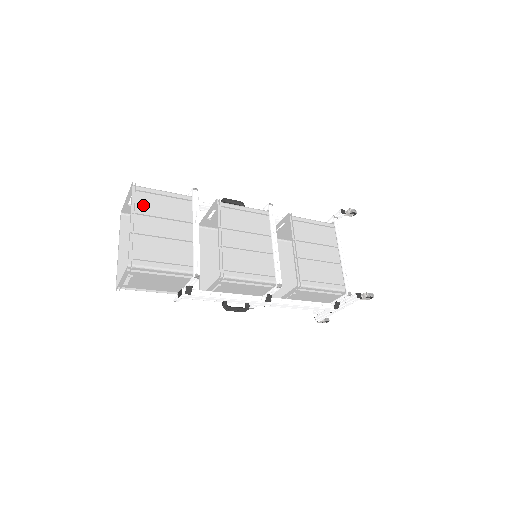
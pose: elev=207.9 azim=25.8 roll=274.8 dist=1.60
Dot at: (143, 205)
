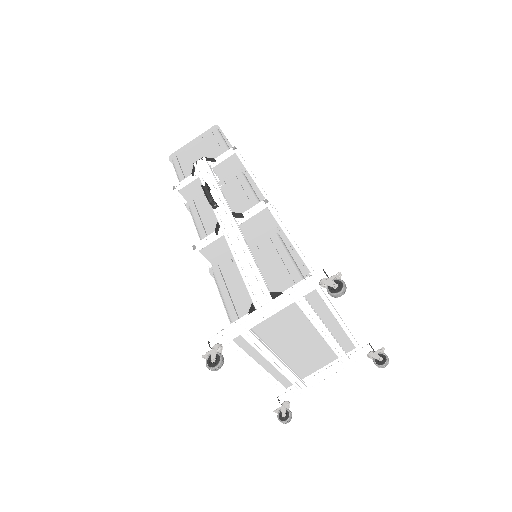
Dot at: occluded
